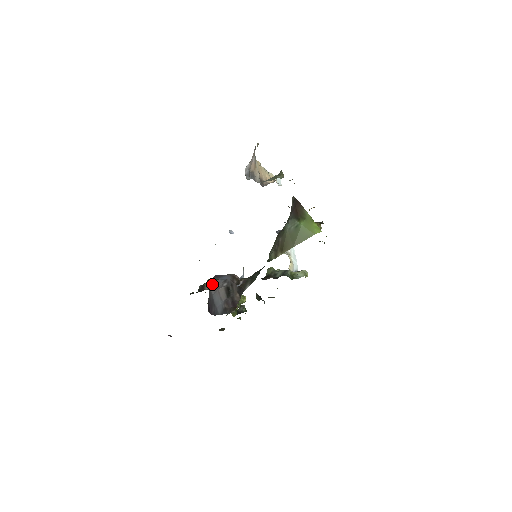
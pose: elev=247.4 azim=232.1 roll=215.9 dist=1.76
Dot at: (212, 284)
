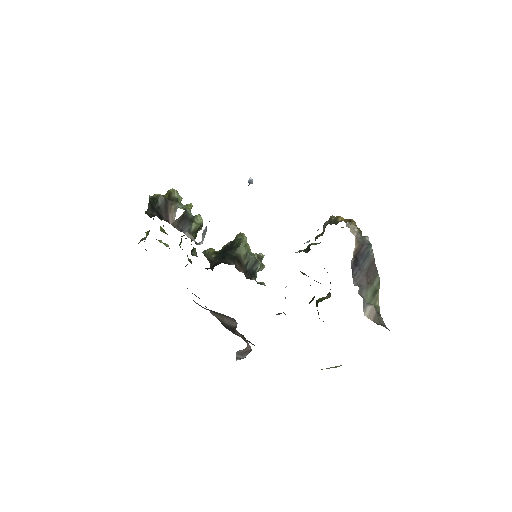
Dot at: occluded
